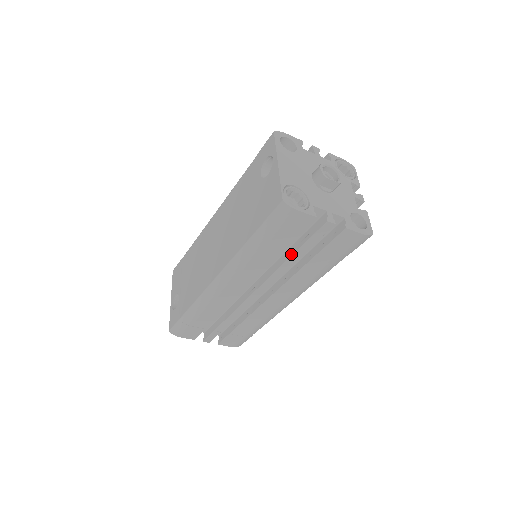
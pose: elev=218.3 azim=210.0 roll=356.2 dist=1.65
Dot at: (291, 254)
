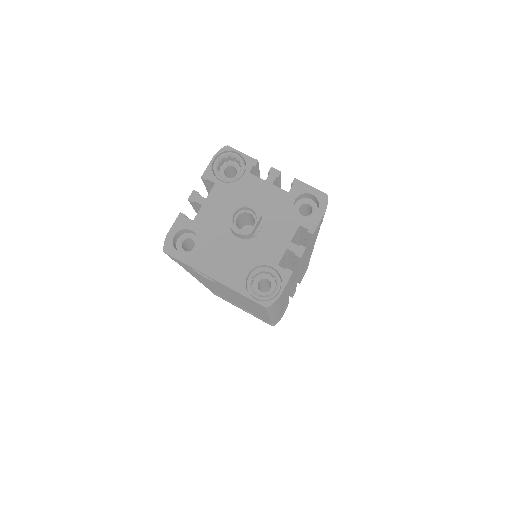
Dot at: (296, 270)
